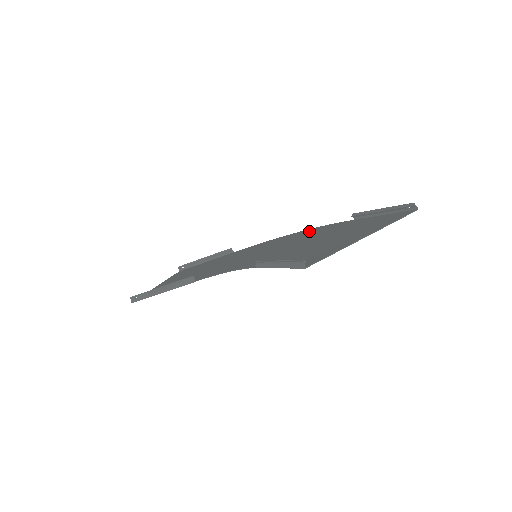
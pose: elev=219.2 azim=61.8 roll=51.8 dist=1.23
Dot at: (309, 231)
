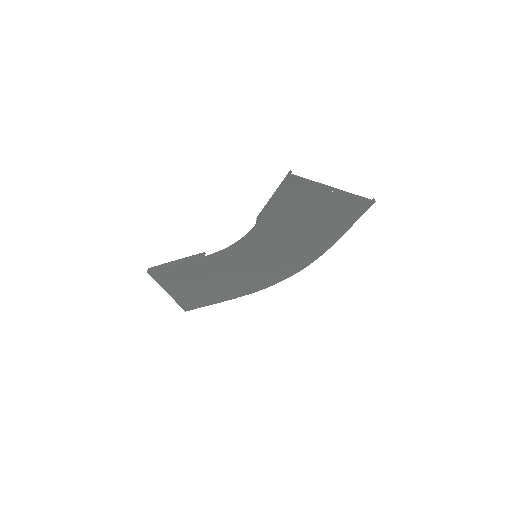
Dot at: (301, 262)
